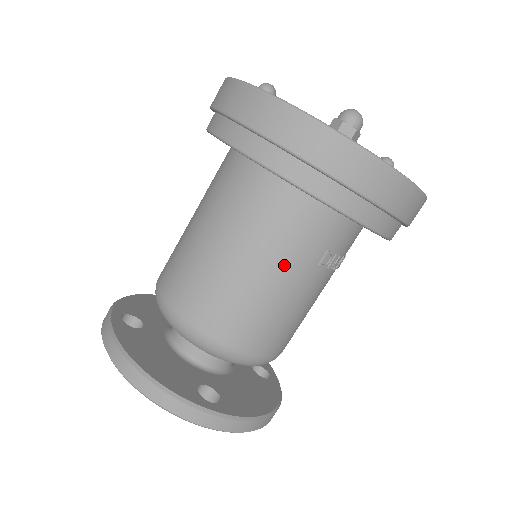
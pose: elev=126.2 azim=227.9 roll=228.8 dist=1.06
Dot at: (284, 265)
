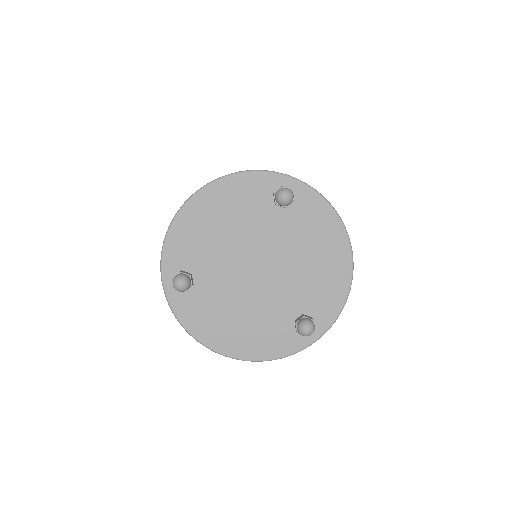
Dot at: occluded
